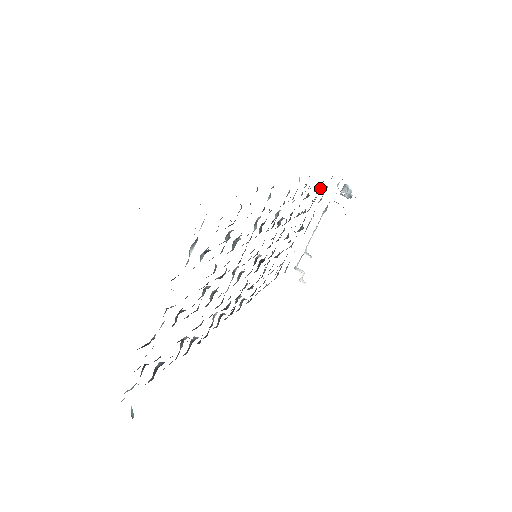
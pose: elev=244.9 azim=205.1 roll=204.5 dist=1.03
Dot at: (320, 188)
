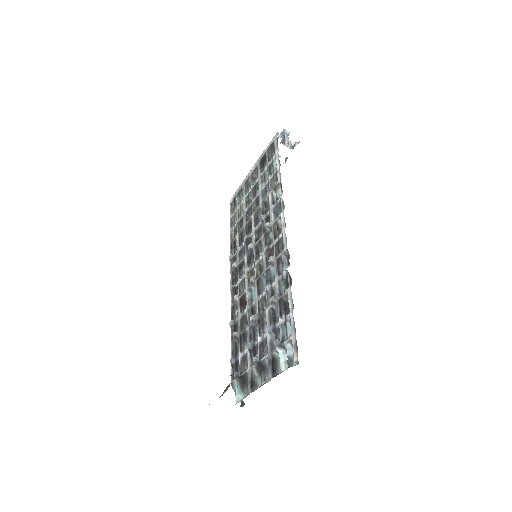
Dot at: (270, 149)
